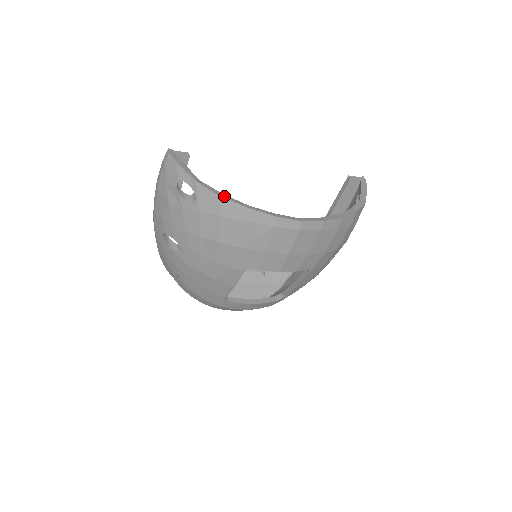
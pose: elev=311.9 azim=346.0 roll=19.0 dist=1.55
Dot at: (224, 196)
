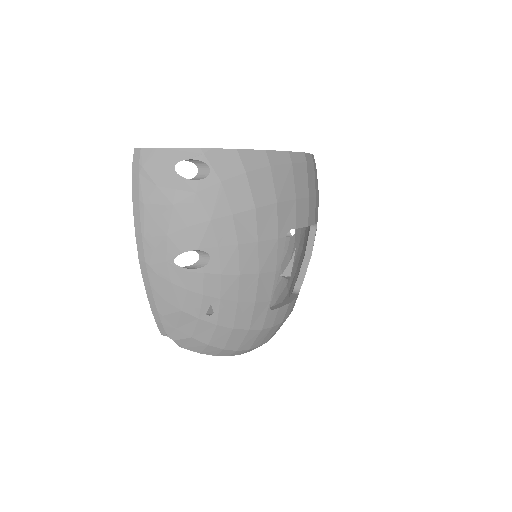
Dot at: (237, 150)
